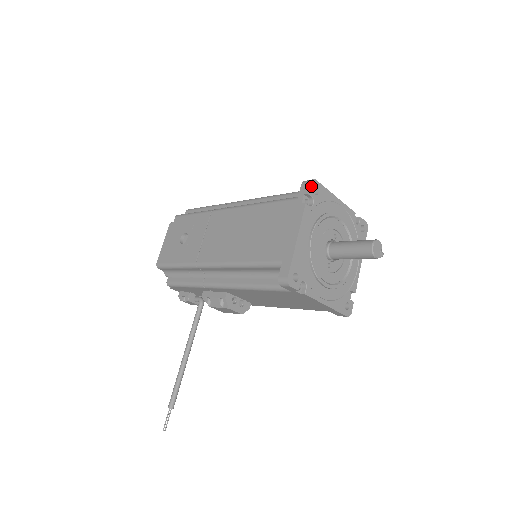
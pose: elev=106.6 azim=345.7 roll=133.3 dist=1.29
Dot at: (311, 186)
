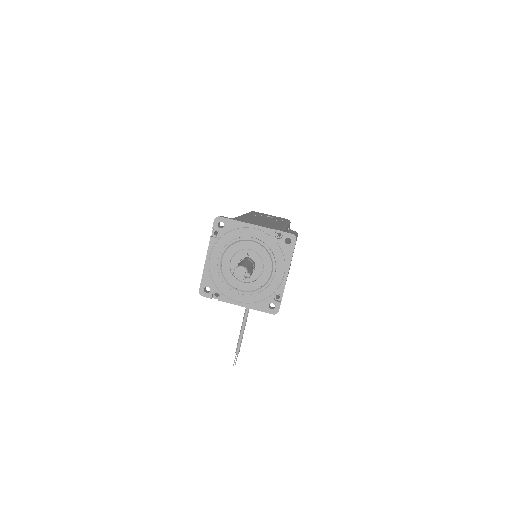
Dot at: (215, 223)
